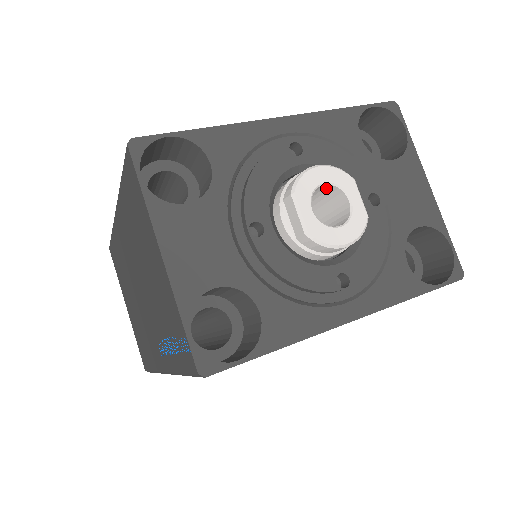
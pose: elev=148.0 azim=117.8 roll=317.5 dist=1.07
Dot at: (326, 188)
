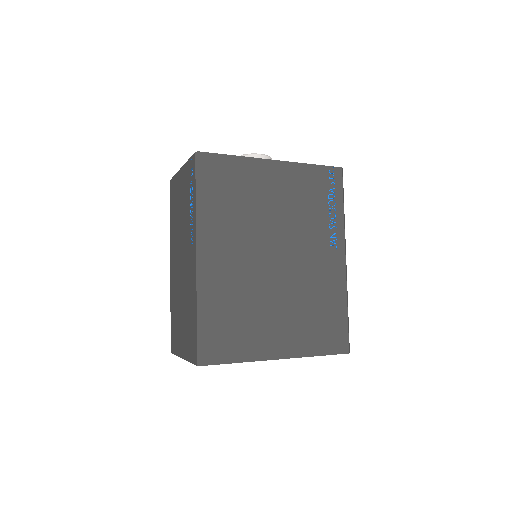
Dot at: occluded
